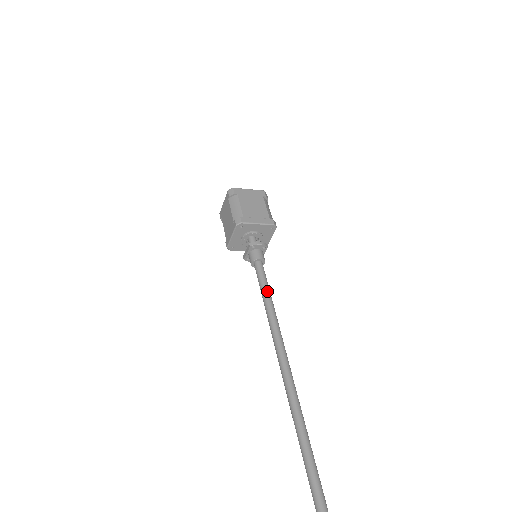
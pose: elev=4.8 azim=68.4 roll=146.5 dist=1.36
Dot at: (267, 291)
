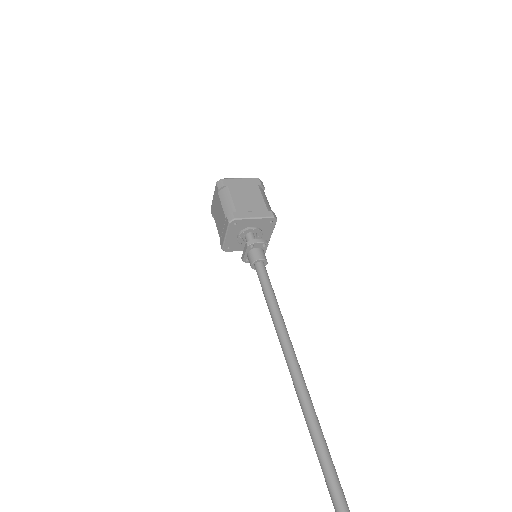
Dot at: (272, 297)
